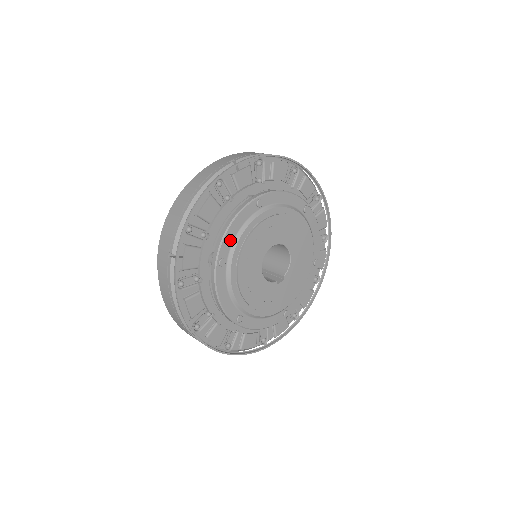
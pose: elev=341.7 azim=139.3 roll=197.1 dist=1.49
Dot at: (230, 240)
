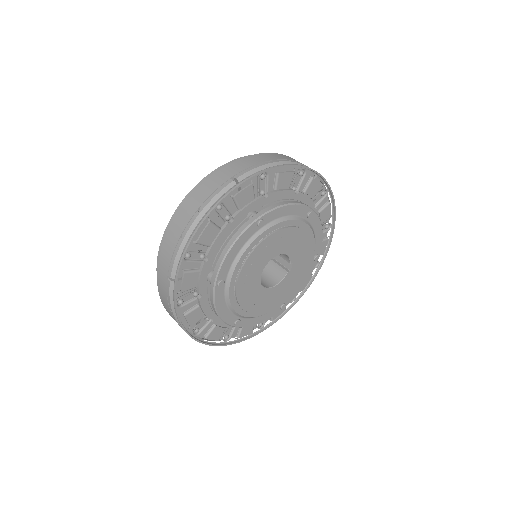
Dot at: (228, 314)
